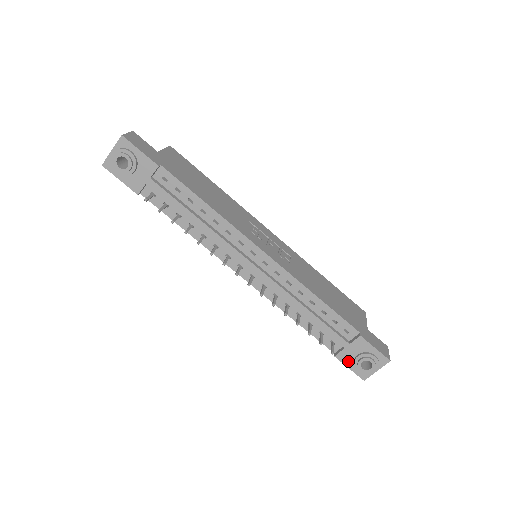
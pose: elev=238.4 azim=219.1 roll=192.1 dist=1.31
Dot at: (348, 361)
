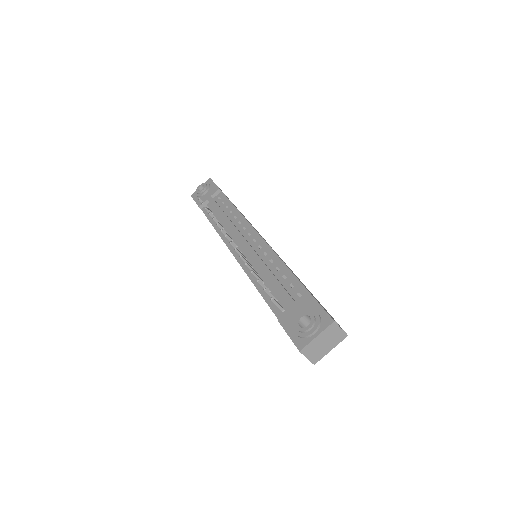
Dot at: (289, 325)
